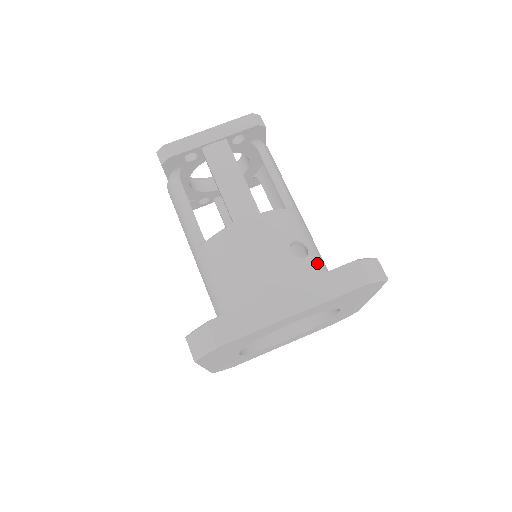
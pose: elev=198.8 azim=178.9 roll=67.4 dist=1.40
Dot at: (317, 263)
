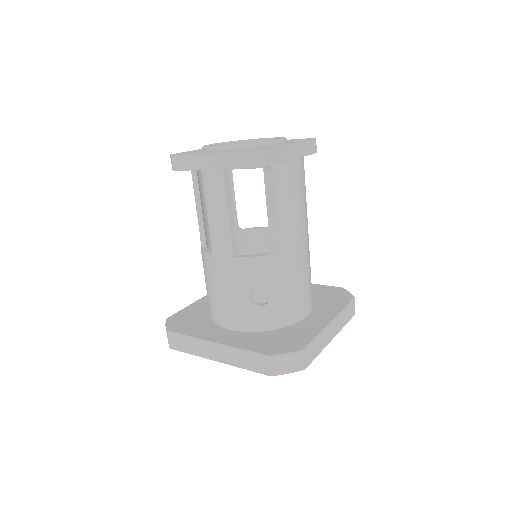
Dot at: (276, 309)
